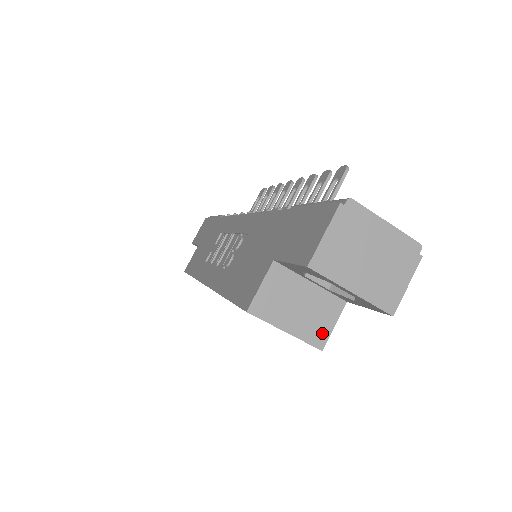
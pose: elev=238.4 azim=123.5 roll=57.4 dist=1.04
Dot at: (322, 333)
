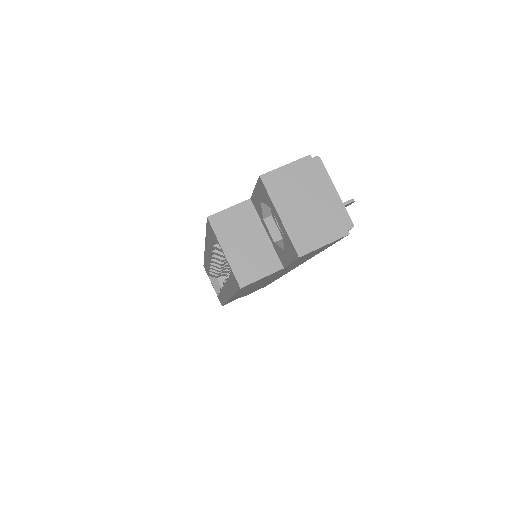
Dot at: (249, 275)
